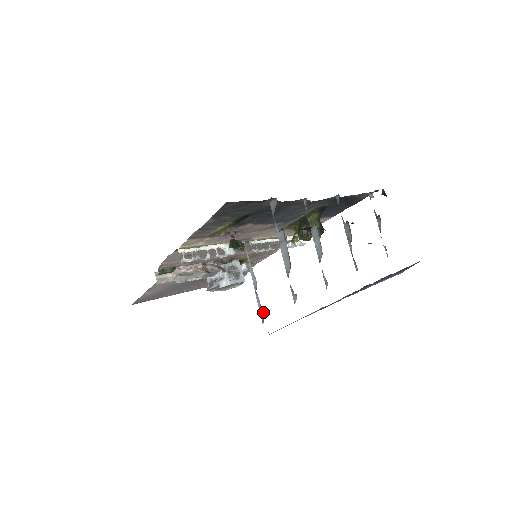
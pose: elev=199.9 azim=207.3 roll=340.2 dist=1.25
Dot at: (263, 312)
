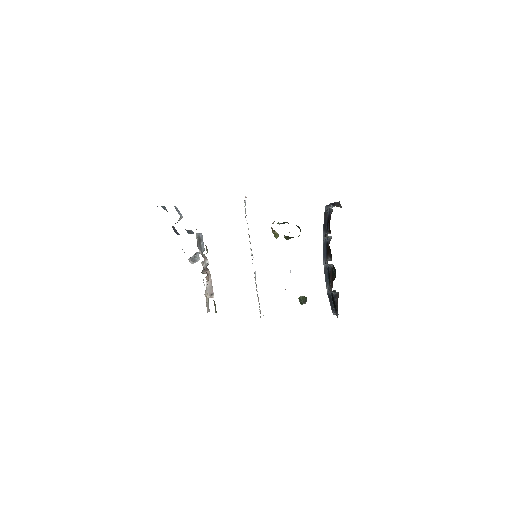
Dot at: occluded
